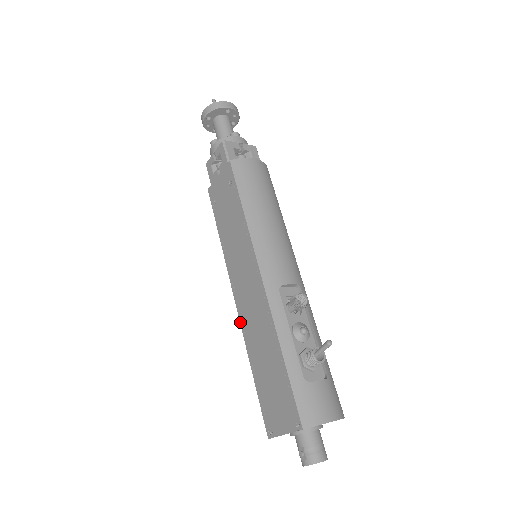
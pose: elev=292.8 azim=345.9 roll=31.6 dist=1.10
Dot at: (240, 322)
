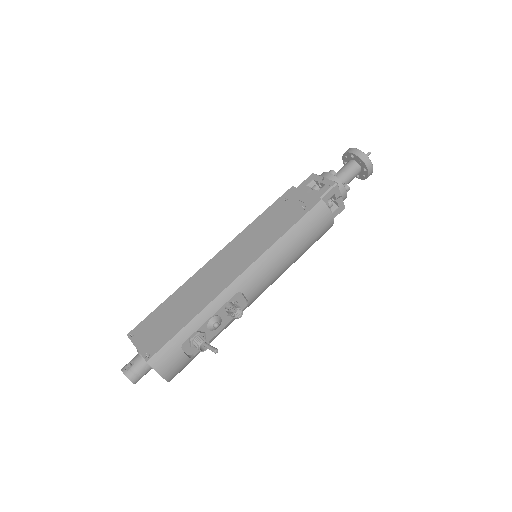
Dot at: (200, 269)
